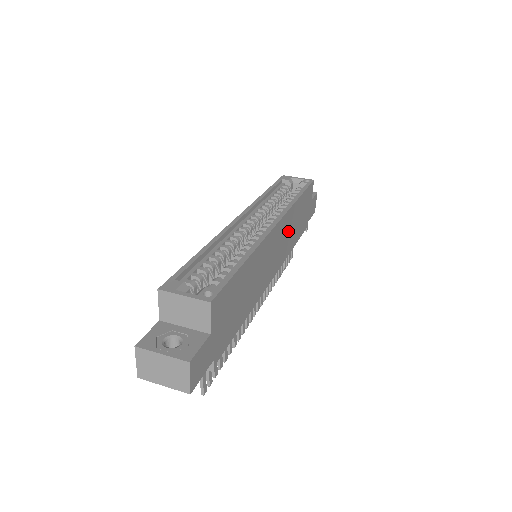
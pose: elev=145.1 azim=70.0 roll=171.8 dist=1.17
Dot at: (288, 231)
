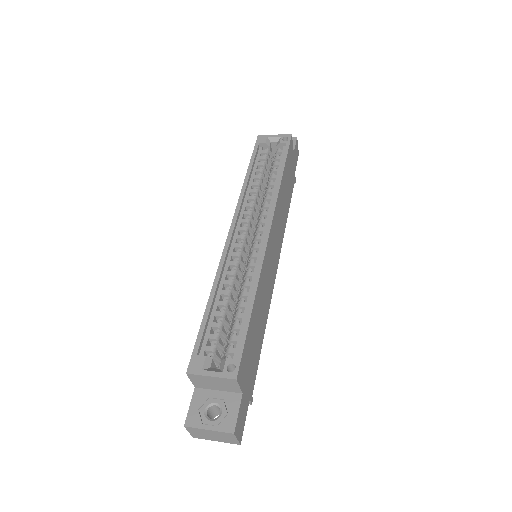
Dot at: (280, 216)
